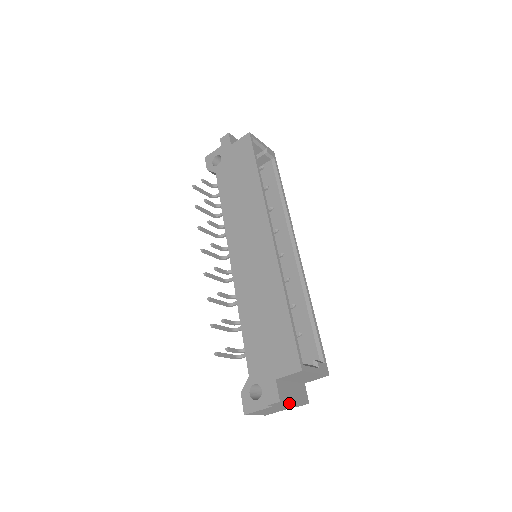
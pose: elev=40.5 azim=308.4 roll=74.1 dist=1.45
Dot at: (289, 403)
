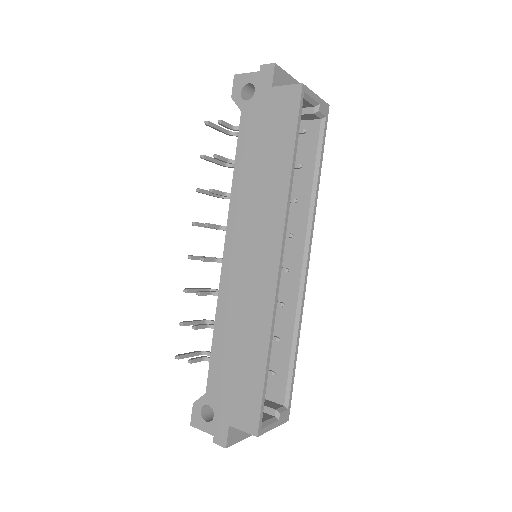
Dot at: (237, 439)
